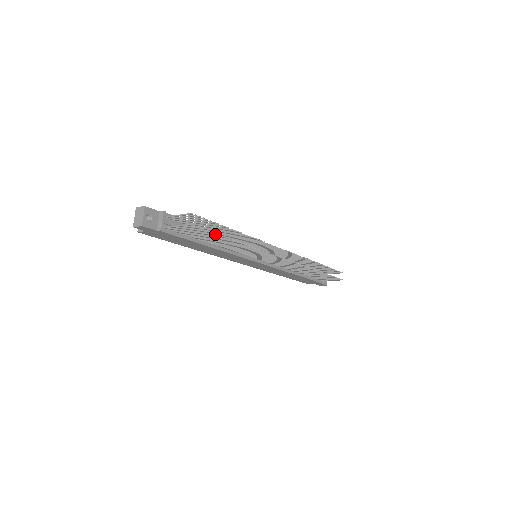
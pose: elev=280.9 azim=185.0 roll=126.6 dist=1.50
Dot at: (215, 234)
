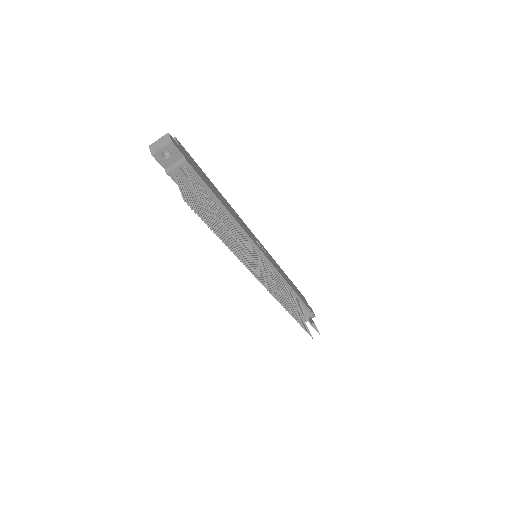
Dot at: (208, 224)
